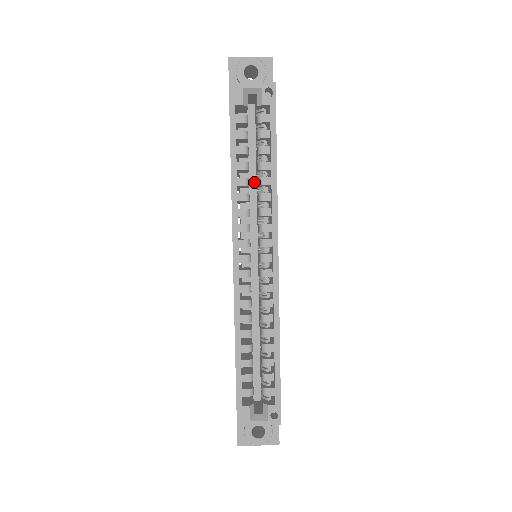
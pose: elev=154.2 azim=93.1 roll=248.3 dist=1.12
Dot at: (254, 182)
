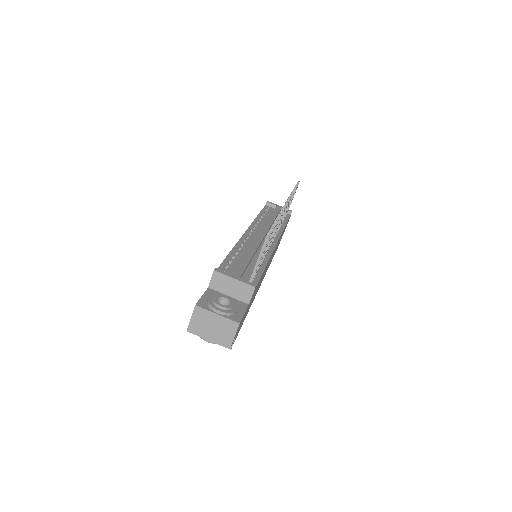
Dot at: occluded
